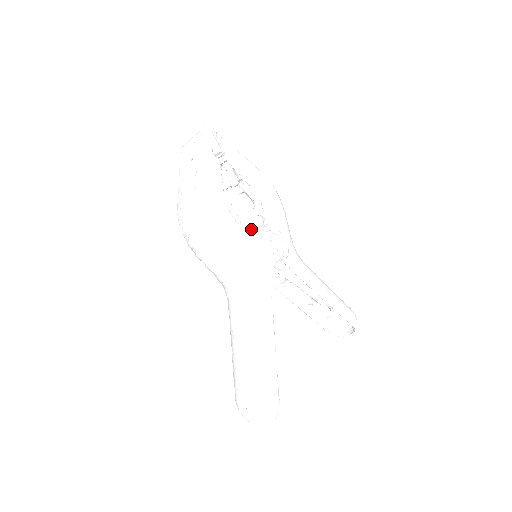
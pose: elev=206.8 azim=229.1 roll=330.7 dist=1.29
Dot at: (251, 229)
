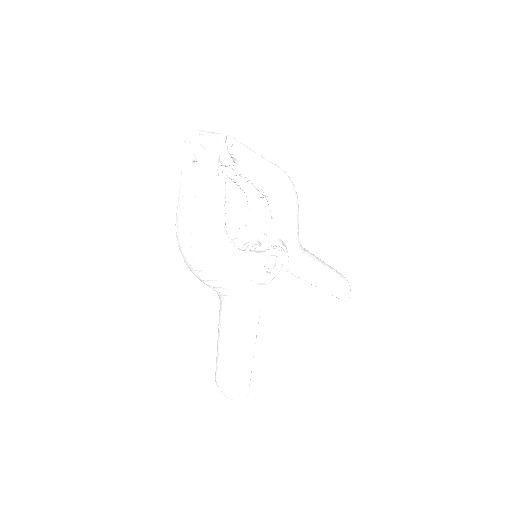
Dot at: (260, 212)
